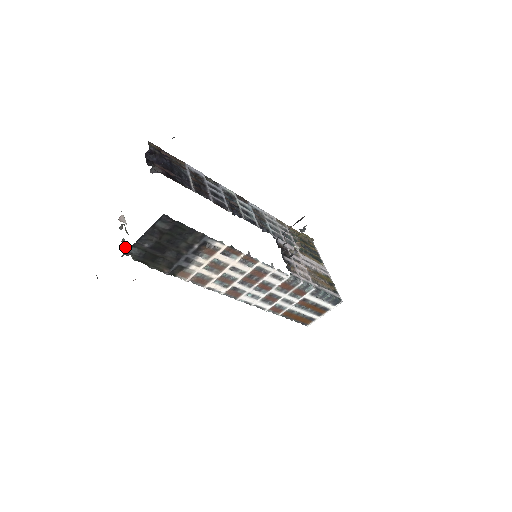
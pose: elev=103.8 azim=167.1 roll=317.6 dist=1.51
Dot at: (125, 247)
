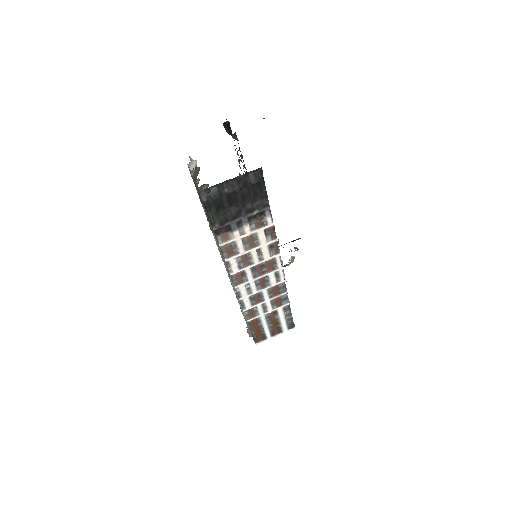
Dot at: (203, 185)
